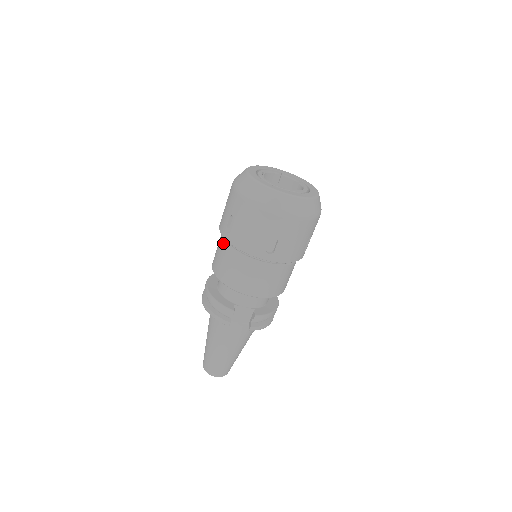
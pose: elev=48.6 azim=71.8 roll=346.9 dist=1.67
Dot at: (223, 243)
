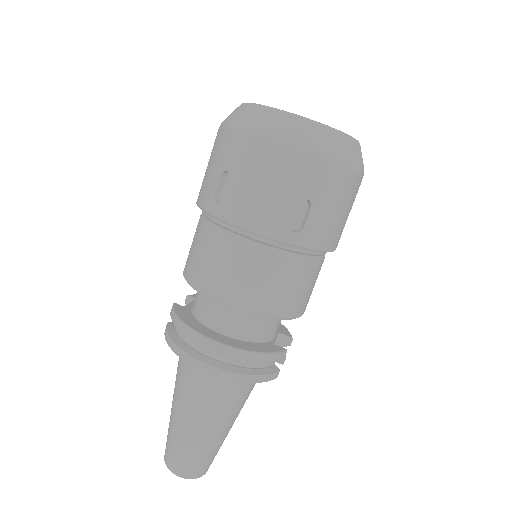
Dot at: (269, 254)
